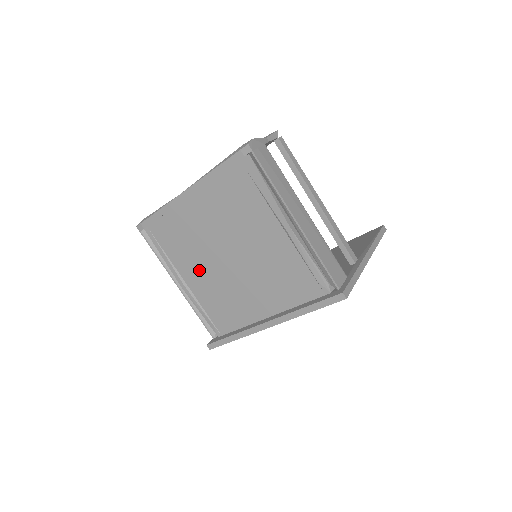
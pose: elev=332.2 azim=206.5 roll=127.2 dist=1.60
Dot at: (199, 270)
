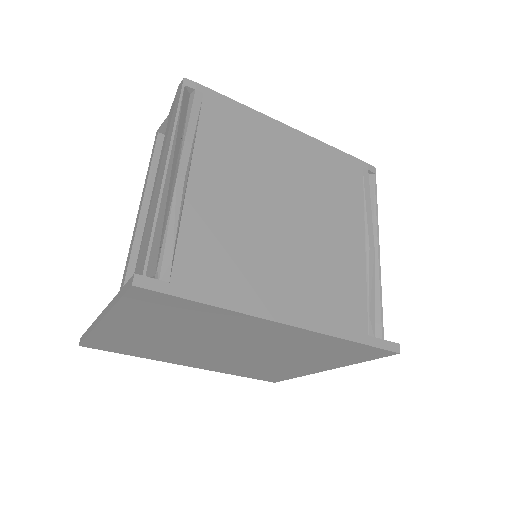
Dot at: (229, 188)
